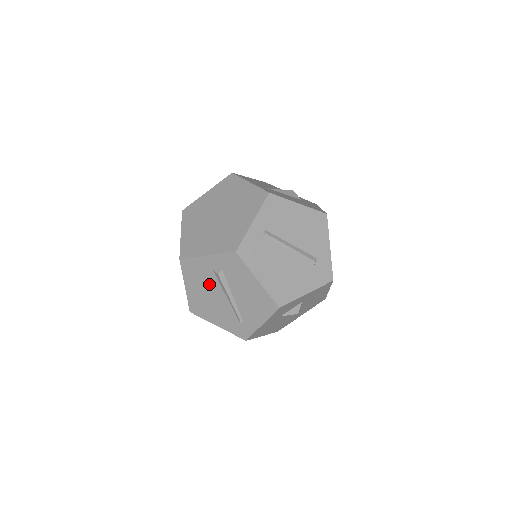
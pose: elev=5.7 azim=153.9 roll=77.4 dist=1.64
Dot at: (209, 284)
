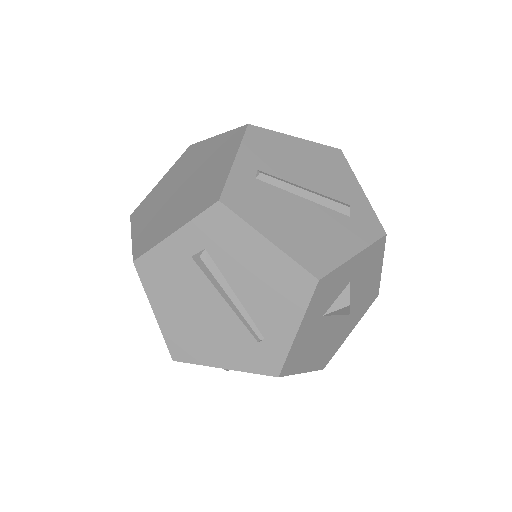
Dot at: (191, 288)
